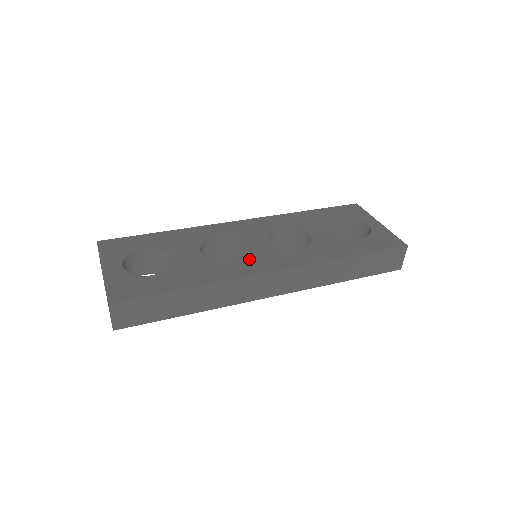
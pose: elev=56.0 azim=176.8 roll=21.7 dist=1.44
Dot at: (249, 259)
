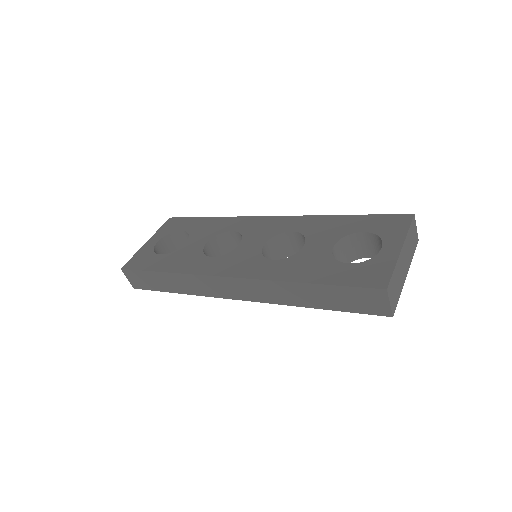
Dot at: (225, 259)
